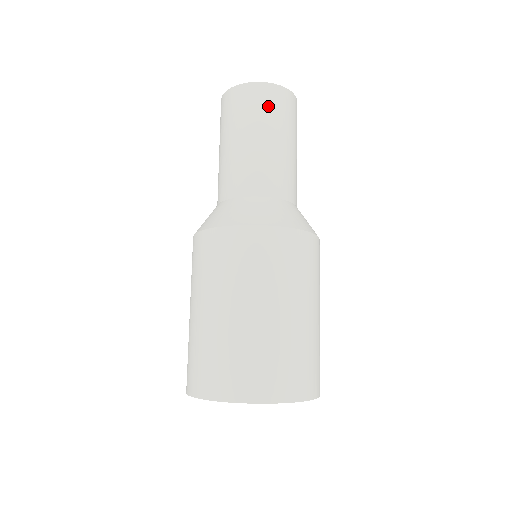
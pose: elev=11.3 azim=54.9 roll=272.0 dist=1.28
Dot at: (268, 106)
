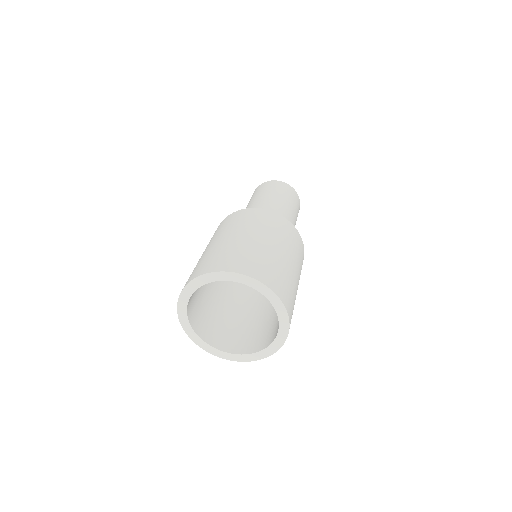
Dot at: (283, 189)
